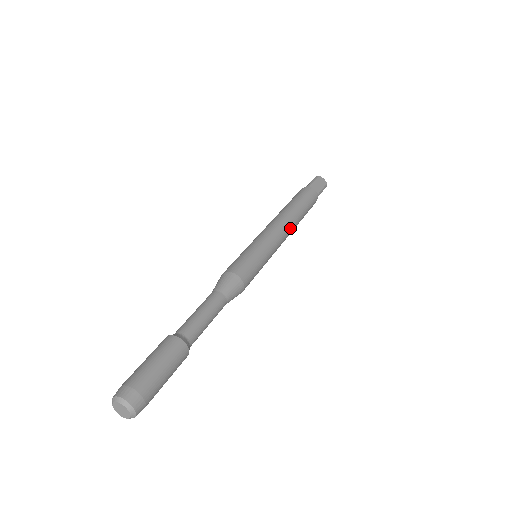
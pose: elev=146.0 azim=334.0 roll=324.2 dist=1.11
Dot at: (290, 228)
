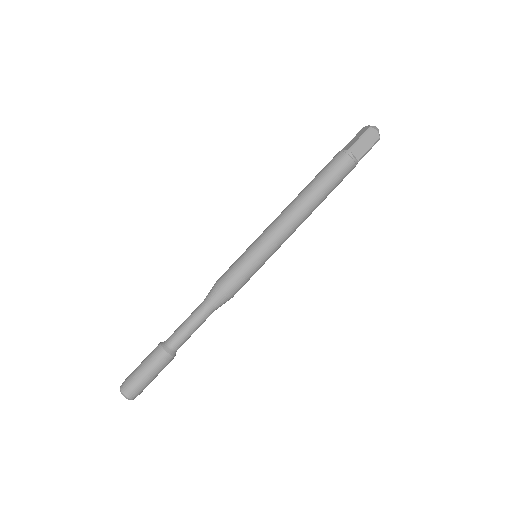
Dot at: (302, 221)
